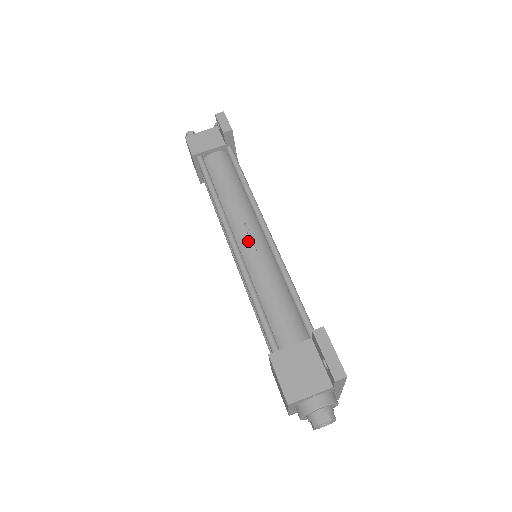
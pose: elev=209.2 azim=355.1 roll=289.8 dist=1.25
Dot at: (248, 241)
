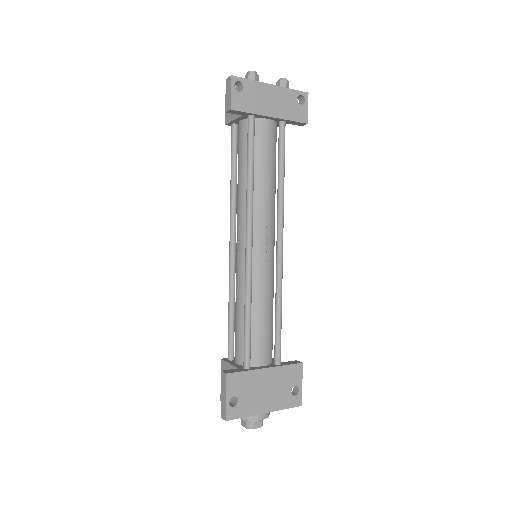
Dot at: (237, 248)
